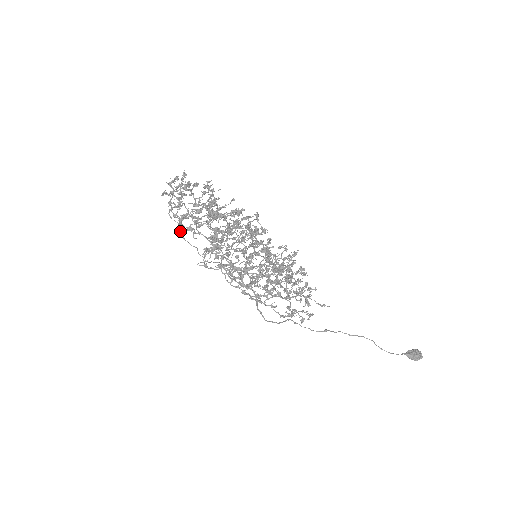
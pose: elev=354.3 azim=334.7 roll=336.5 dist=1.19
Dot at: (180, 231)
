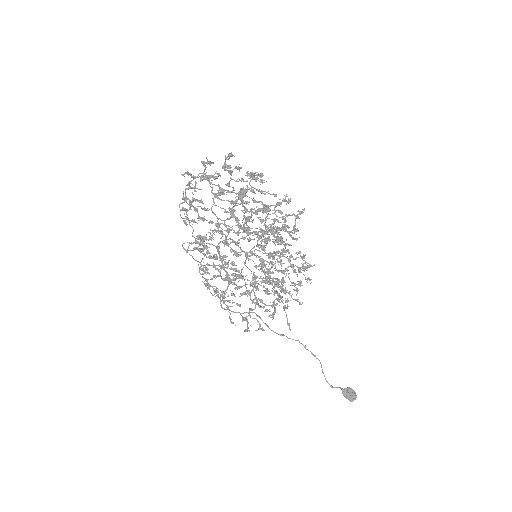
Dot at: (187, 209)
